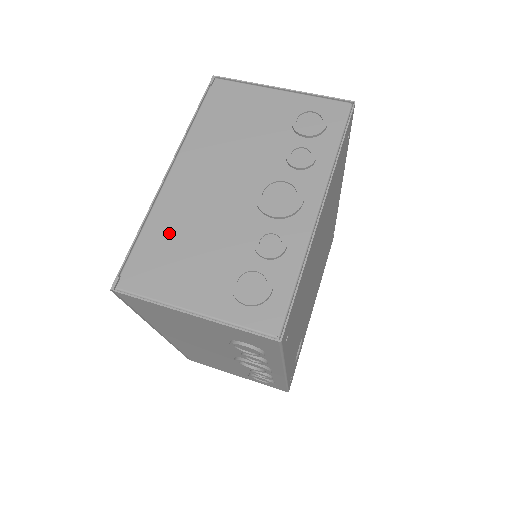
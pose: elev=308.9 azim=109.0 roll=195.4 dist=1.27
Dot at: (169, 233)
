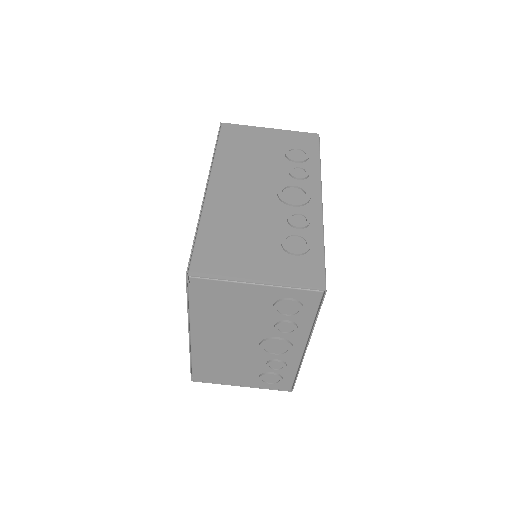
Dot at: (210, 363)
